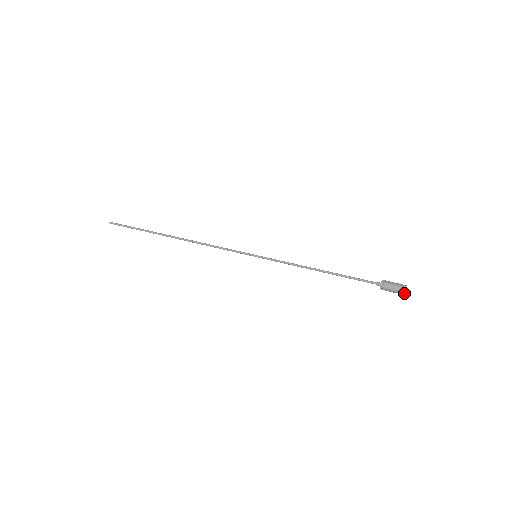
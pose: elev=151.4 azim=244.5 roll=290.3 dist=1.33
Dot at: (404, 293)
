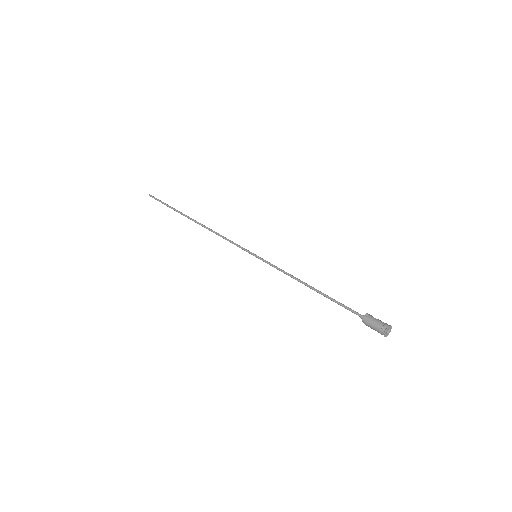
Dot at: (385, 335)
